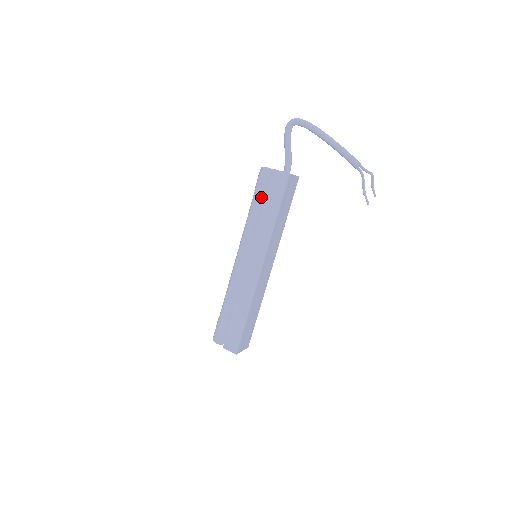
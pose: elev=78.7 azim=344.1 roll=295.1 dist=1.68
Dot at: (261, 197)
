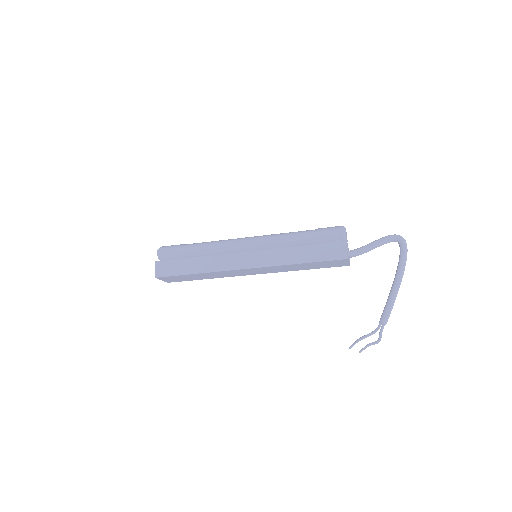
Dot at: (314, 239)
